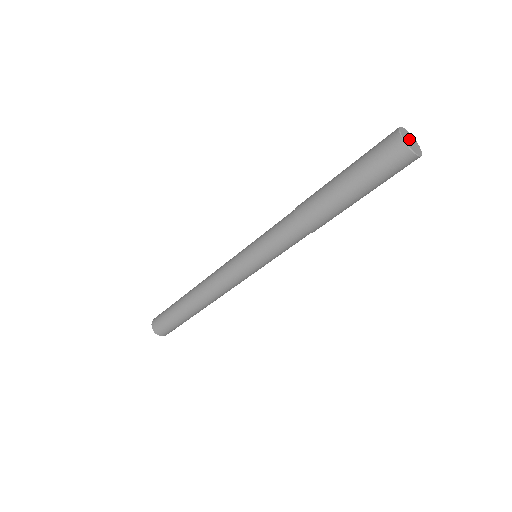
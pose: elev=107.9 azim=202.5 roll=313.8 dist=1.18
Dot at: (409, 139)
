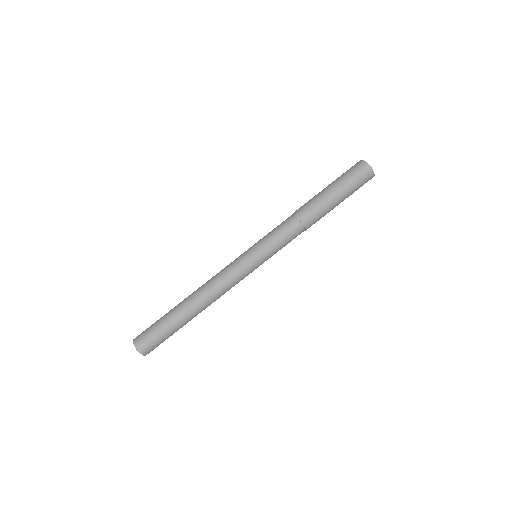
Dot at: occluded
